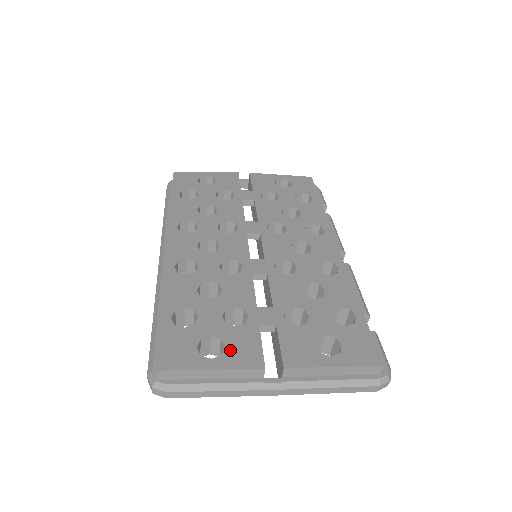
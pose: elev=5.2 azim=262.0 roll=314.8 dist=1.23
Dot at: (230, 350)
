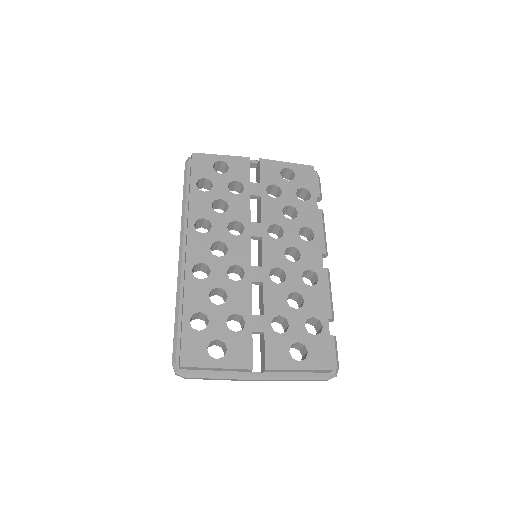
Dot at: (230, 353)
